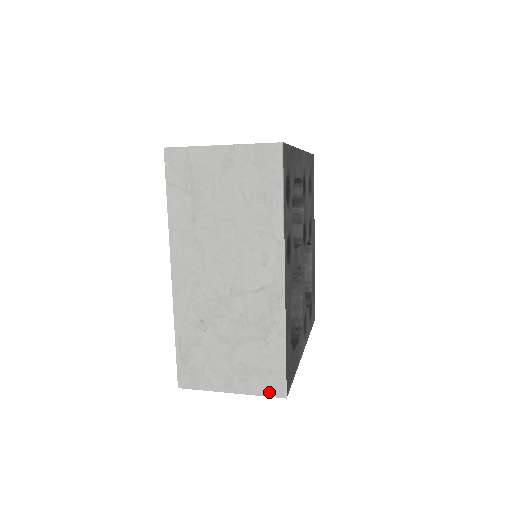
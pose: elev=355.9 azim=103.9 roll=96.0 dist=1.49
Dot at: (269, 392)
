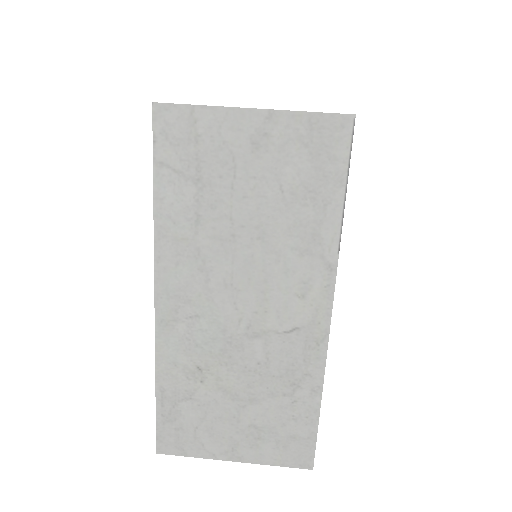
Dot at: (289, 462)
